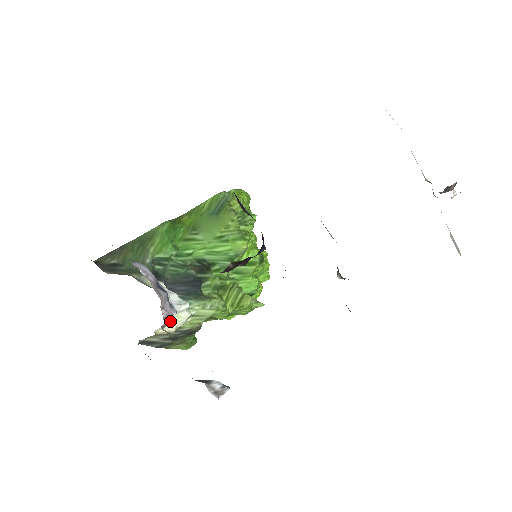
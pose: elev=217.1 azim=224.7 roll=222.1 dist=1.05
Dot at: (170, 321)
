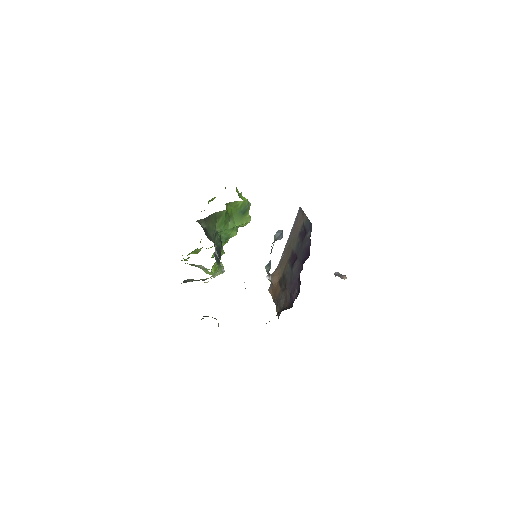
Dot at: occluded
